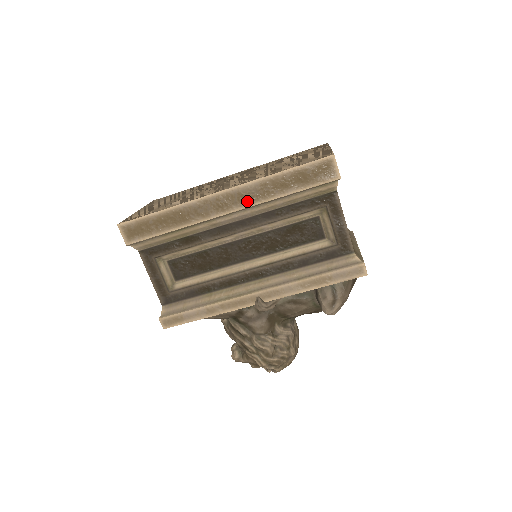
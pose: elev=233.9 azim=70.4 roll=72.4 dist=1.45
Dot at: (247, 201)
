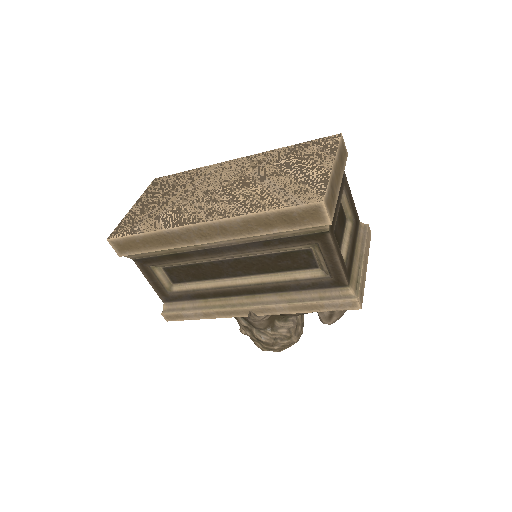
Dot at: (230, 234)
